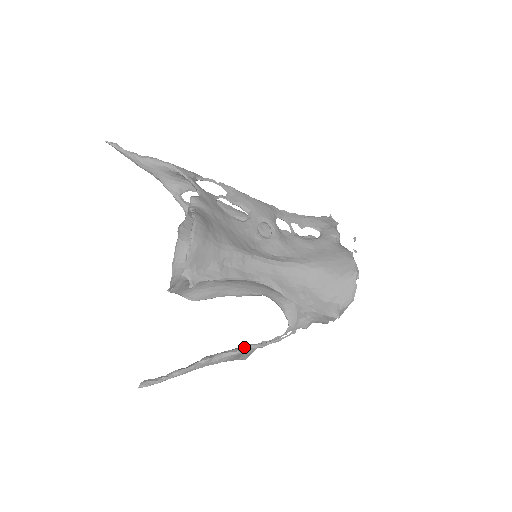
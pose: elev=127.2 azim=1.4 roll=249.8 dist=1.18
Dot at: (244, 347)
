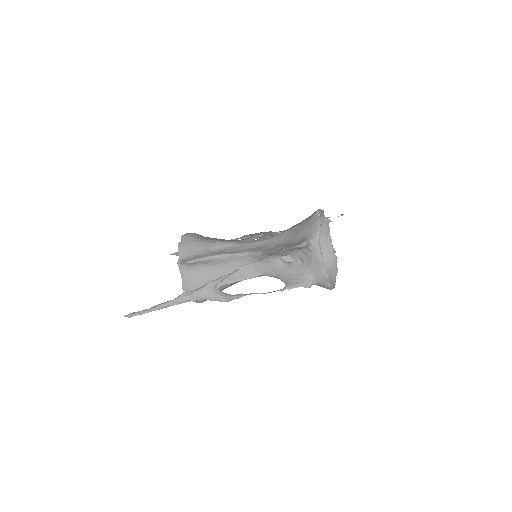
Dot at: (214, 280)
